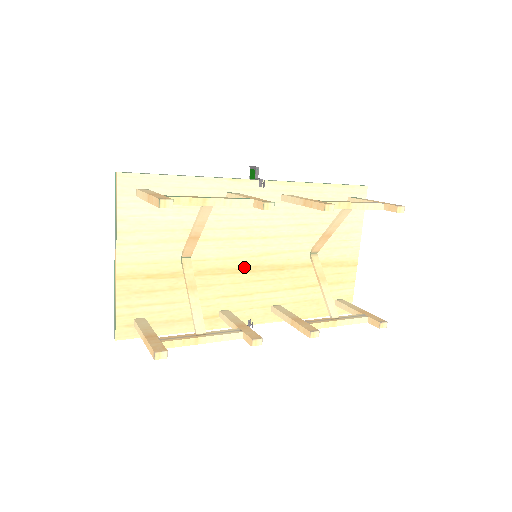
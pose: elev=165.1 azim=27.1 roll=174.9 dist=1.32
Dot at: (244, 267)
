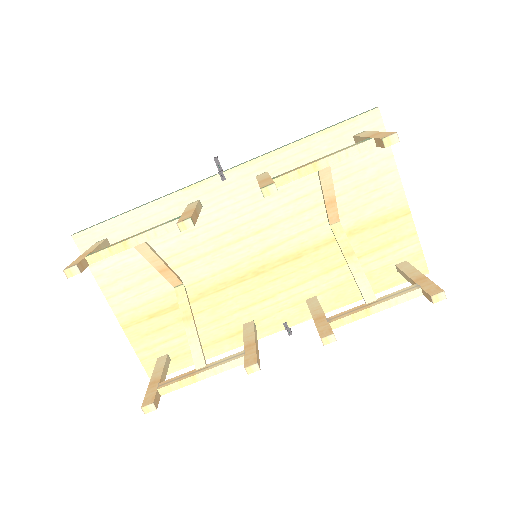
Dot at: (249, 272)
